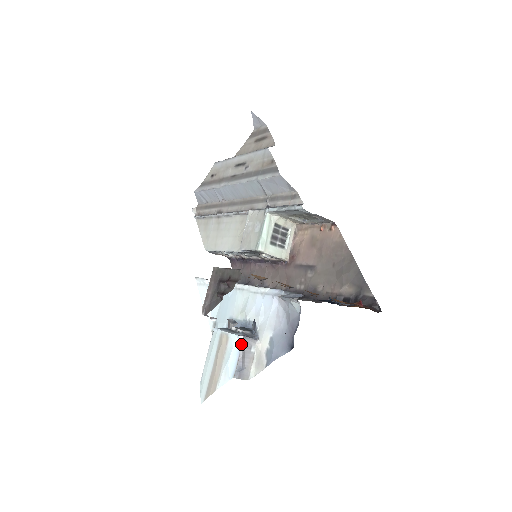
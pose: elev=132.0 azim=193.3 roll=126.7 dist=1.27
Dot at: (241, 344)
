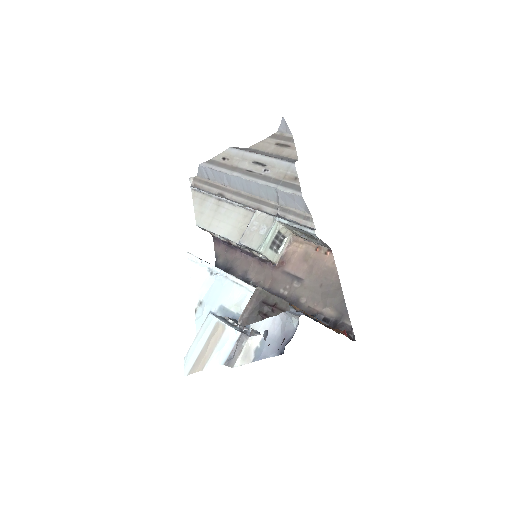
Dot at: (238, 338)
